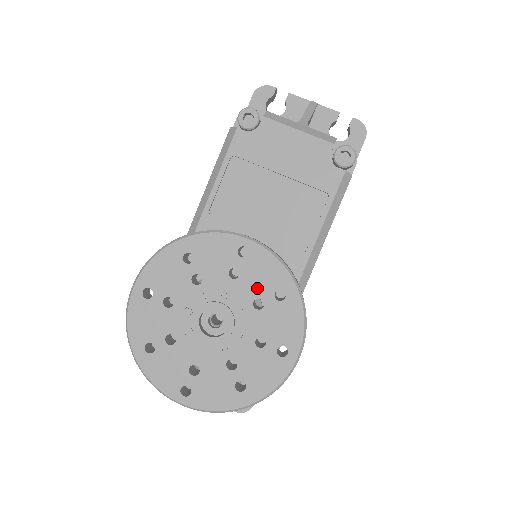
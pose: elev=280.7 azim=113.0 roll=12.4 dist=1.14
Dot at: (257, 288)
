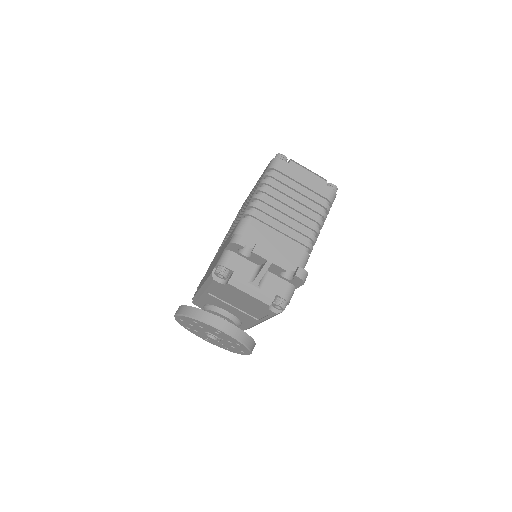
Dot at: (228, 339)
